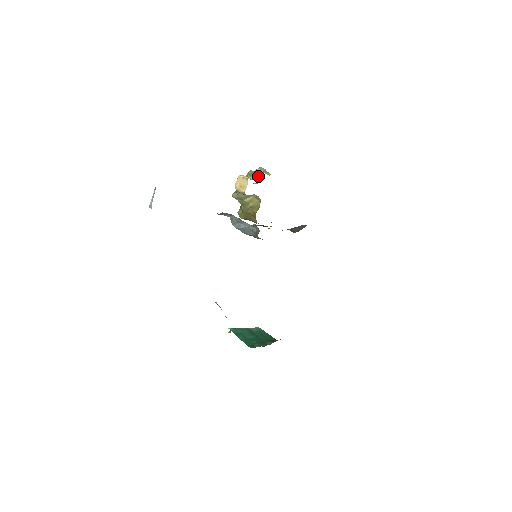
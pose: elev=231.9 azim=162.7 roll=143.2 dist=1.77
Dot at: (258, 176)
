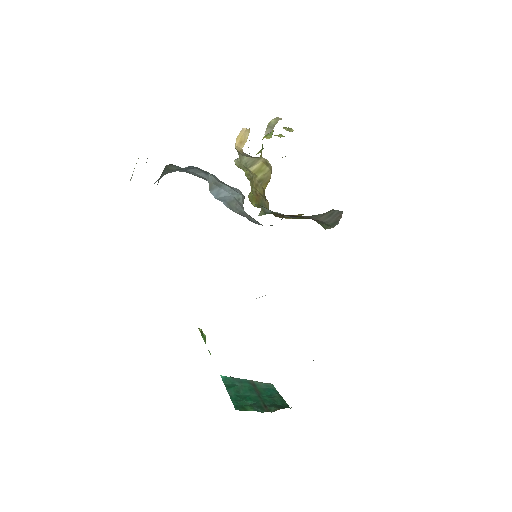
Dot at: (270, 129)
